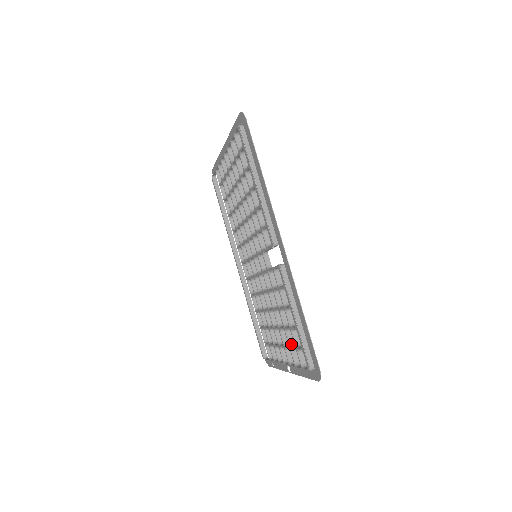
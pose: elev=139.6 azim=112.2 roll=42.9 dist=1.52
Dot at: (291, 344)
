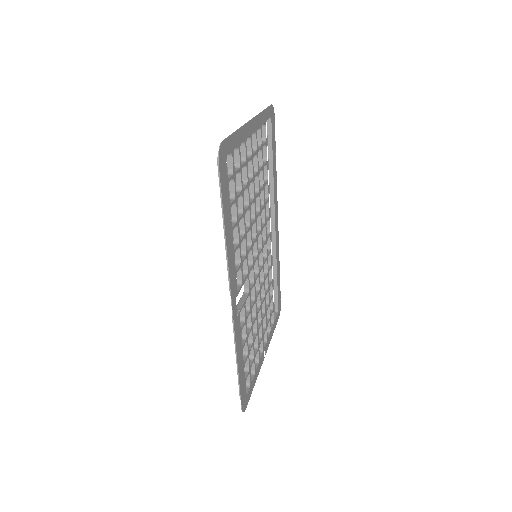
Dot at: (250, 356)
